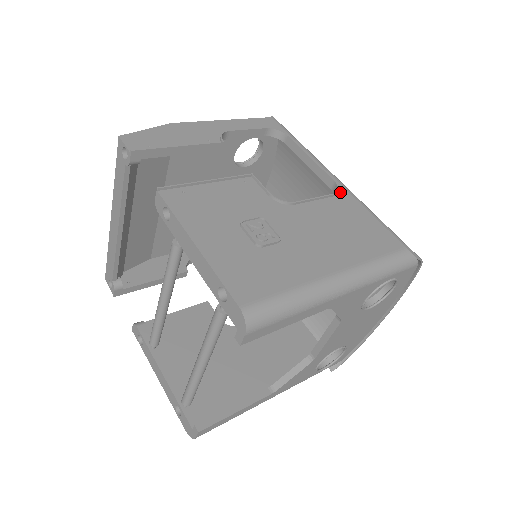
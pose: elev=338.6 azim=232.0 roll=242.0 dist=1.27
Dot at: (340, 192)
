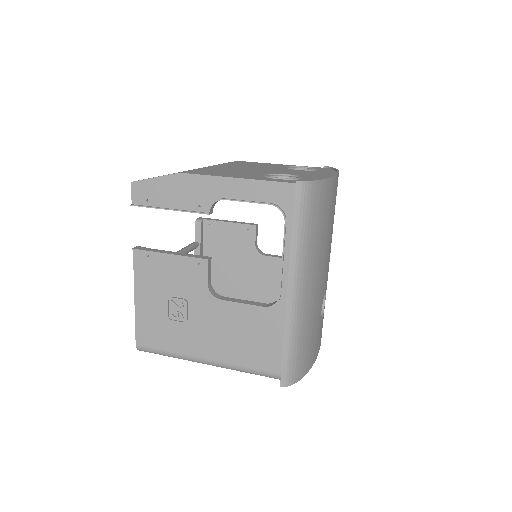
Dot at: (276, 306)
